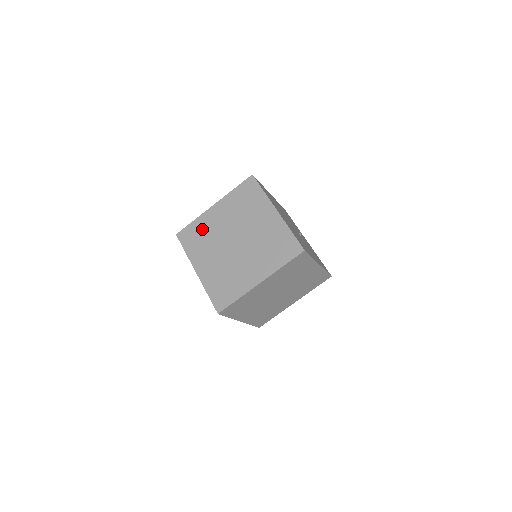
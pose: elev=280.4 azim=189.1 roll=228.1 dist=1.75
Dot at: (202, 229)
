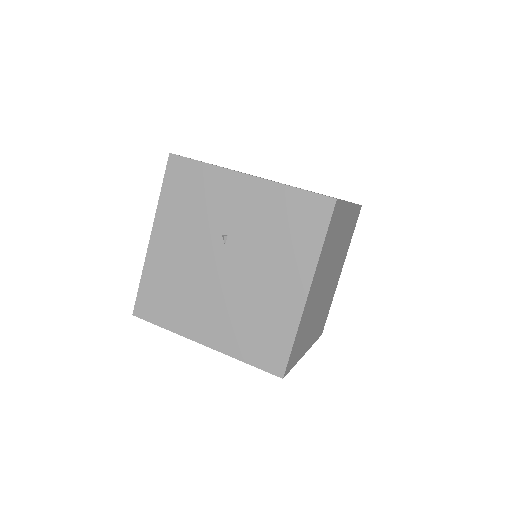
Dot at: occluded
